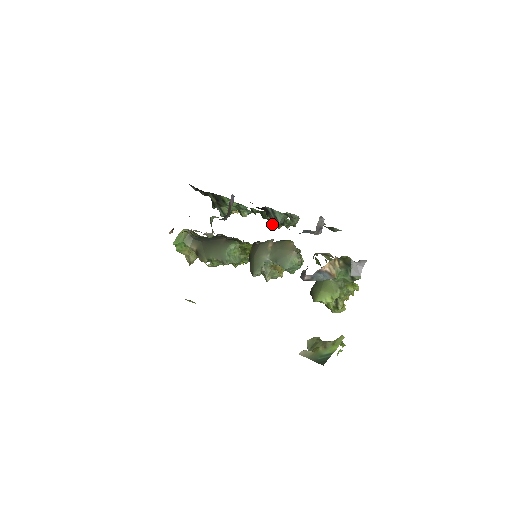
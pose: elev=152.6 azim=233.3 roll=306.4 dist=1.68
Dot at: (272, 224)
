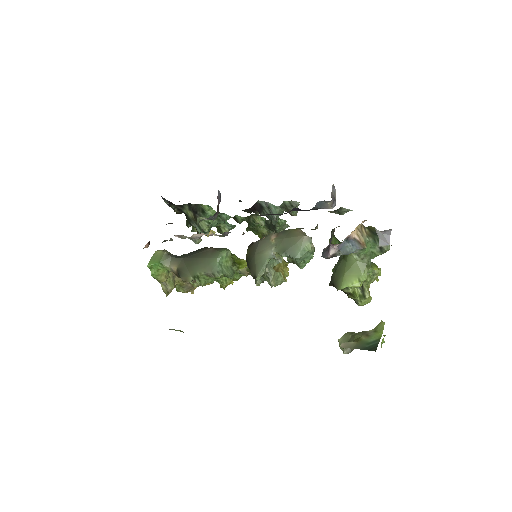
Dot at: (259, 236)
